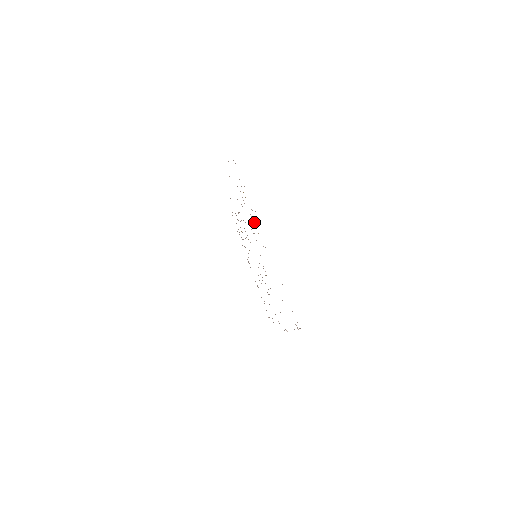
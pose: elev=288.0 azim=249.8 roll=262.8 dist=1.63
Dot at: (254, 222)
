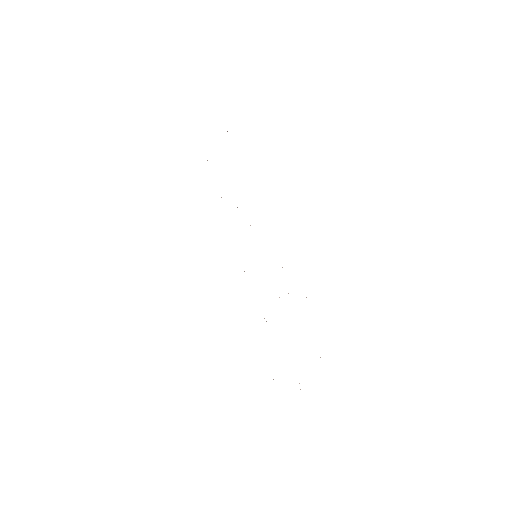
Dot at: occluded
